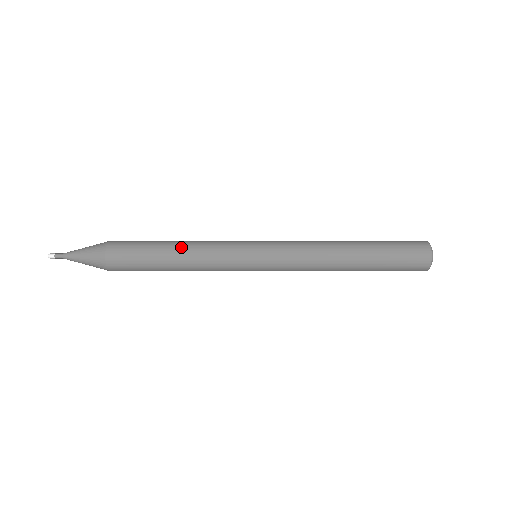
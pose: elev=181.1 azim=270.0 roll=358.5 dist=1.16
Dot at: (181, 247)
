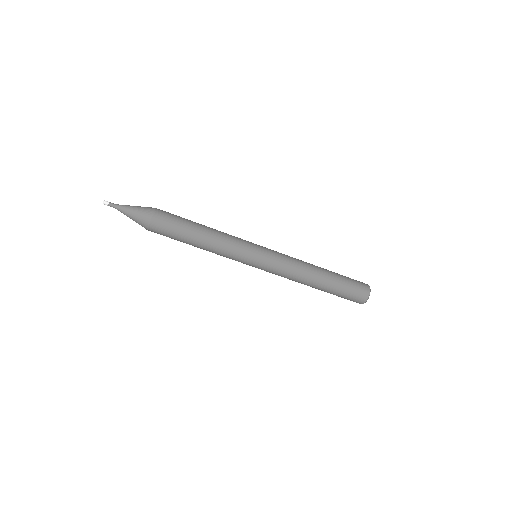
Dot at: occluded
